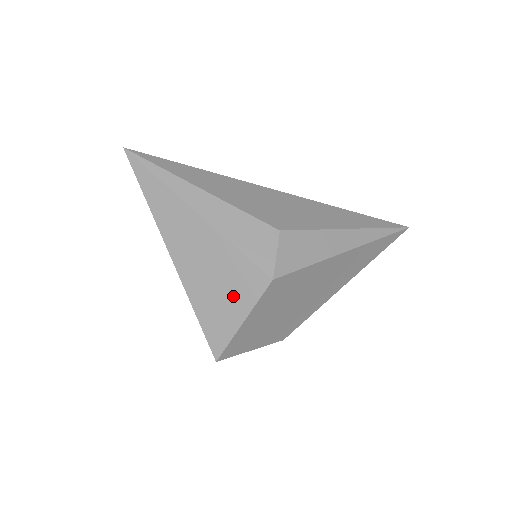
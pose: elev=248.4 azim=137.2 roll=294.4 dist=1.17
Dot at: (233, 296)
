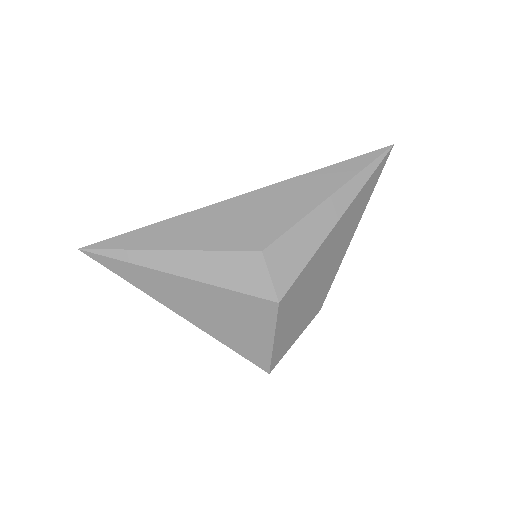
Dot at: (252, 326)
